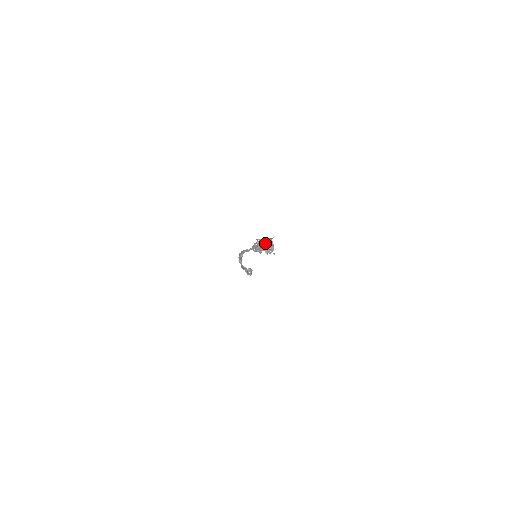
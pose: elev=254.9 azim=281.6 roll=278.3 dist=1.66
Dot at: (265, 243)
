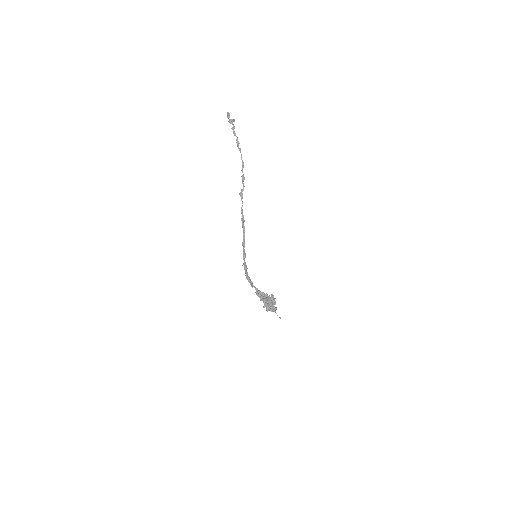
Dot at: (267, 303)
